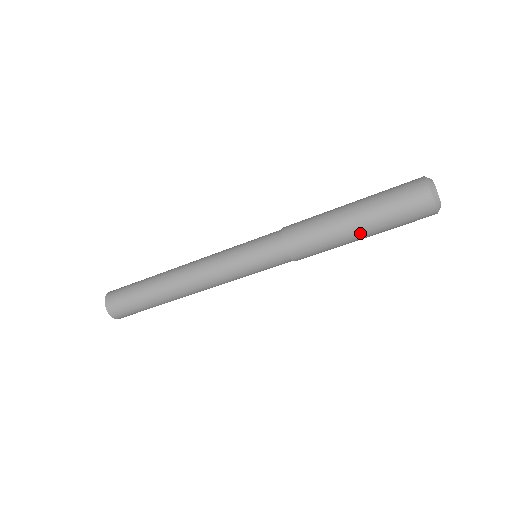
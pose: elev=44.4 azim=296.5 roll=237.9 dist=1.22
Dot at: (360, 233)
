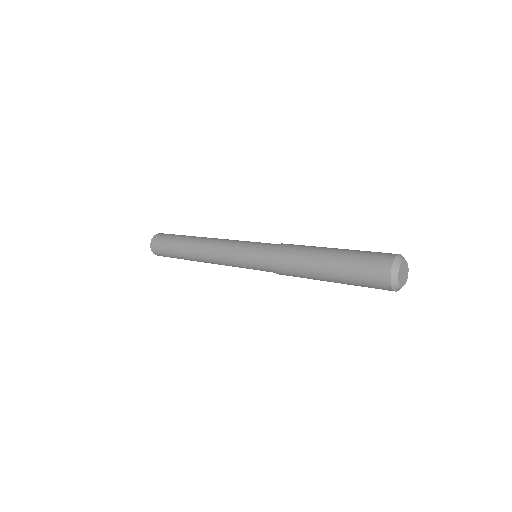
Dot at: occluded
